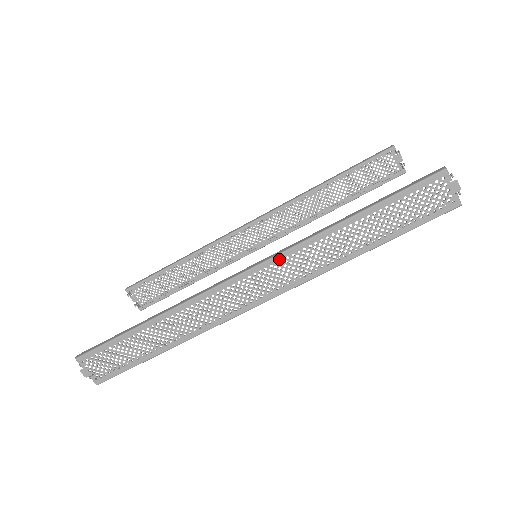
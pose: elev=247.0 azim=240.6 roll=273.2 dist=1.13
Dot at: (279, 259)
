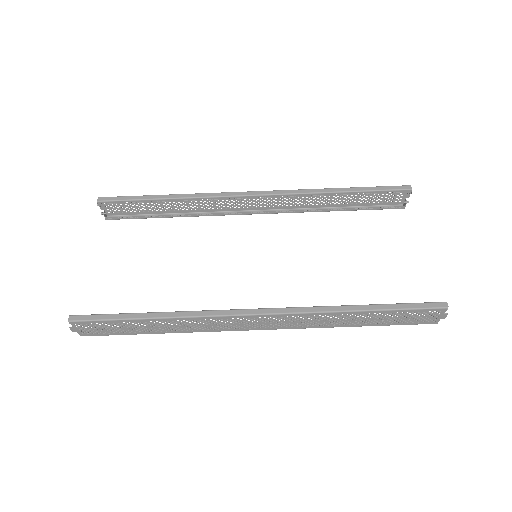
Dot at: (291, 316)
